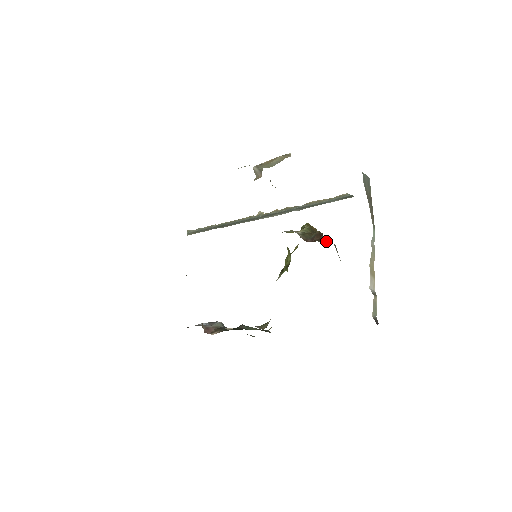
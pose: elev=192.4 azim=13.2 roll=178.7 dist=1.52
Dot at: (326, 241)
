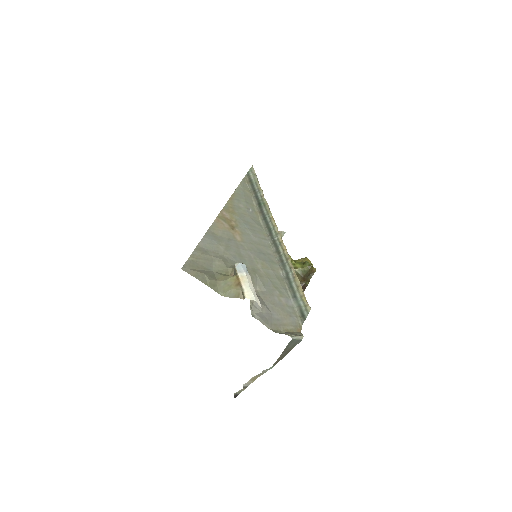
Dot at: occluded
